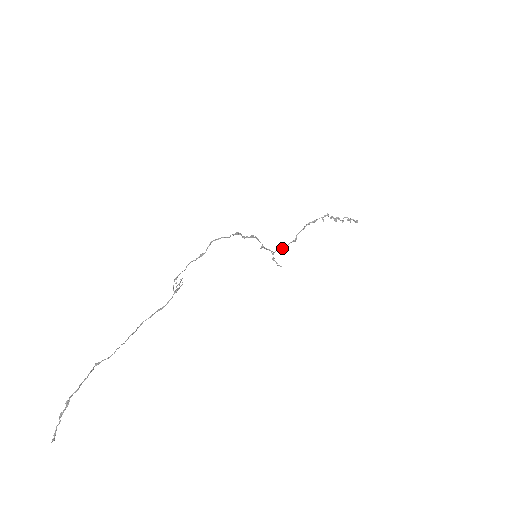
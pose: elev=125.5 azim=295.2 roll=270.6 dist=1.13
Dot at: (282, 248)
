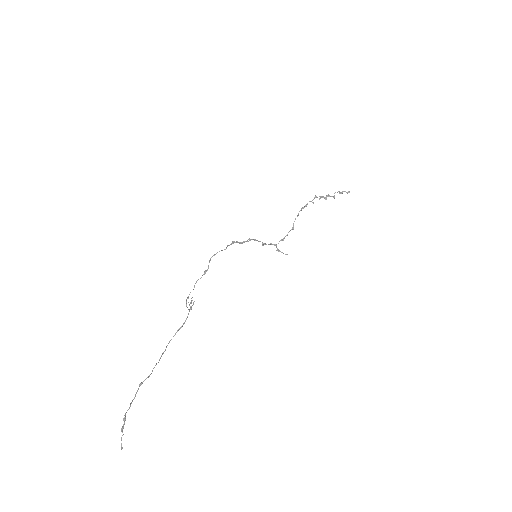
Dot at: (283, 238)
